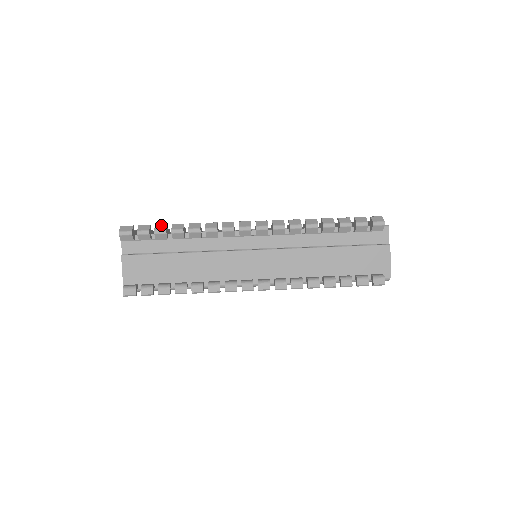
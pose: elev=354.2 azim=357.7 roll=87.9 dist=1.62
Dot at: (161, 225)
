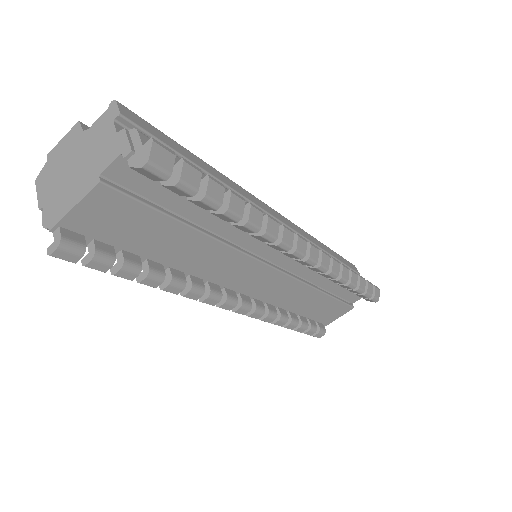
Dot at: (218, 186)
